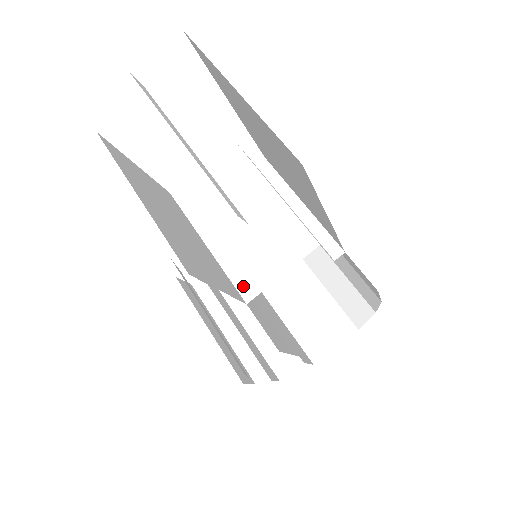
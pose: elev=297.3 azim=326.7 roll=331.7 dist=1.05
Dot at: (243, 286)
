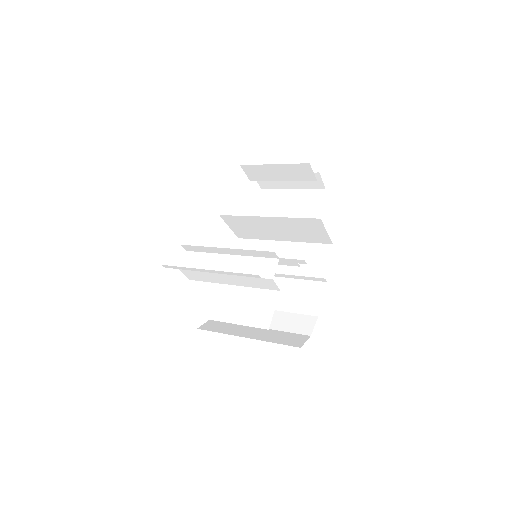
Dot at: (285, 219)
